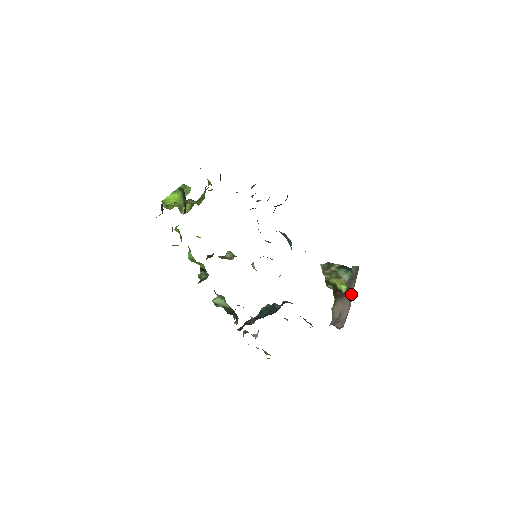
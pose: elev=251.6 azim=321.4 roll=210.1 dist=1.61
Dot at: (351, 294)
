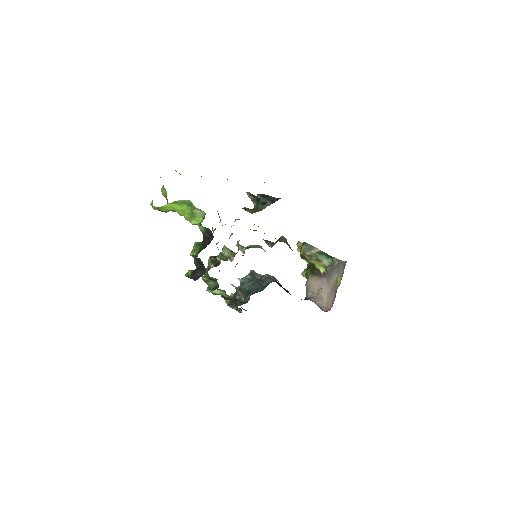
Dot at: (333, 281)
